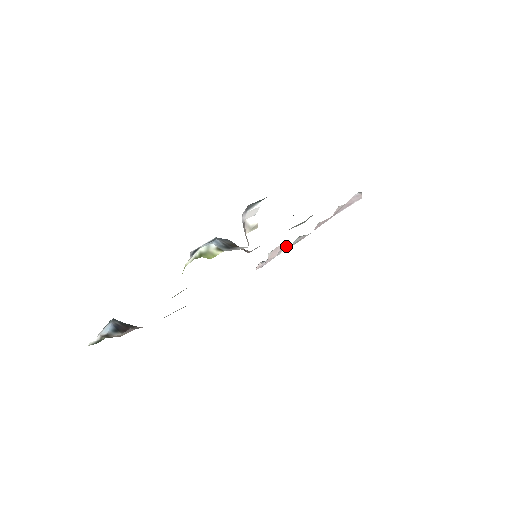
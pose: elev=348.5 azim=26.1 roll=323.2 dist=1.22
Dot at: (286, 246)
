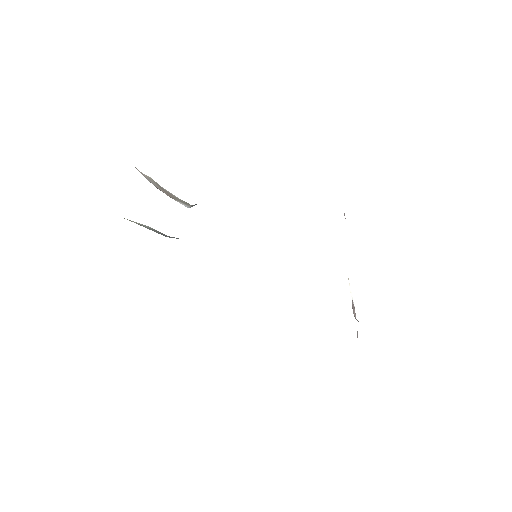
Dot at: occluded
